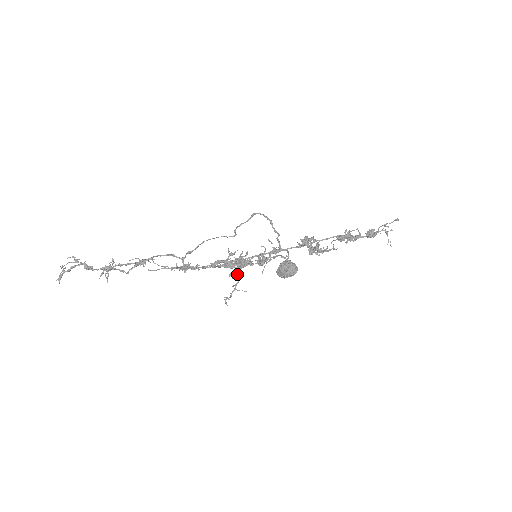
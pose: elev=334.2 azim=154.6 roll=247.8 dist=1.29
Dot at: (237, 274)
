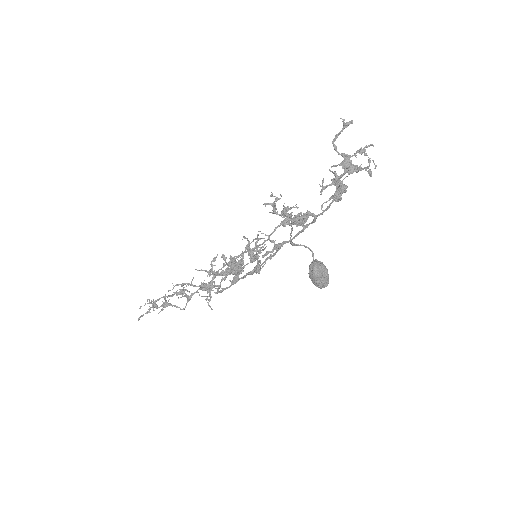
Dot at: (211, 269)
